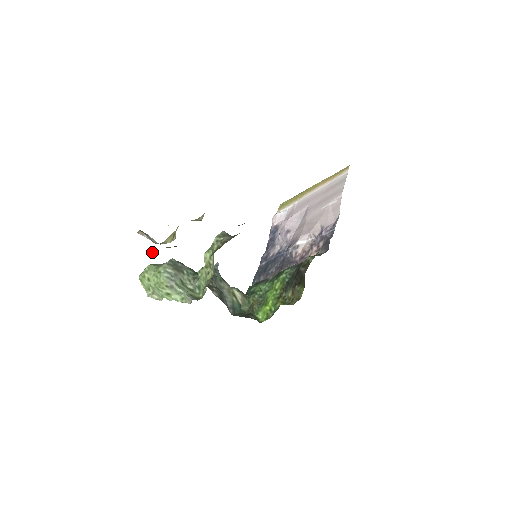
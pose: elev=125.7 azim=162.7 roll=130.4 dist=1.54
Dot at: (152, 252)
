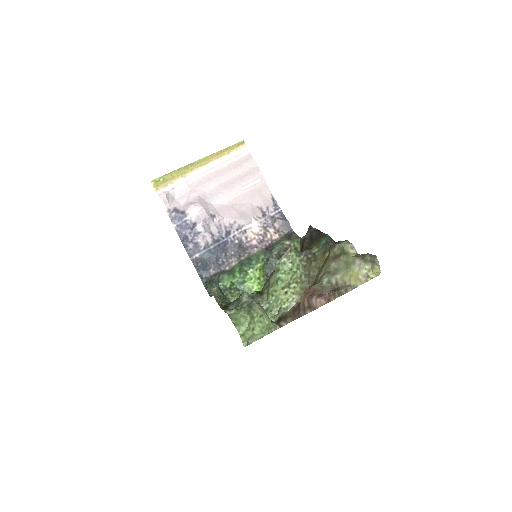
Dot at: (322, 300)
